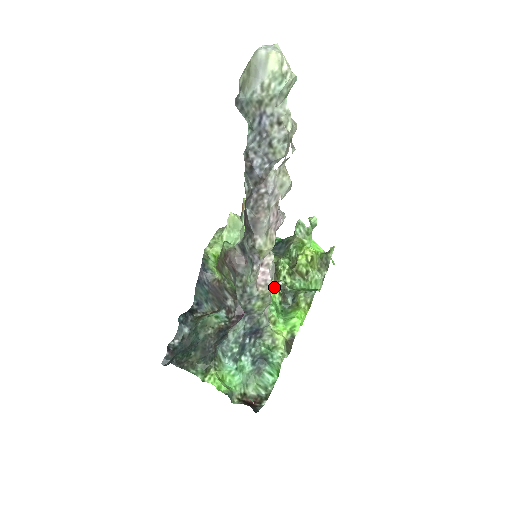
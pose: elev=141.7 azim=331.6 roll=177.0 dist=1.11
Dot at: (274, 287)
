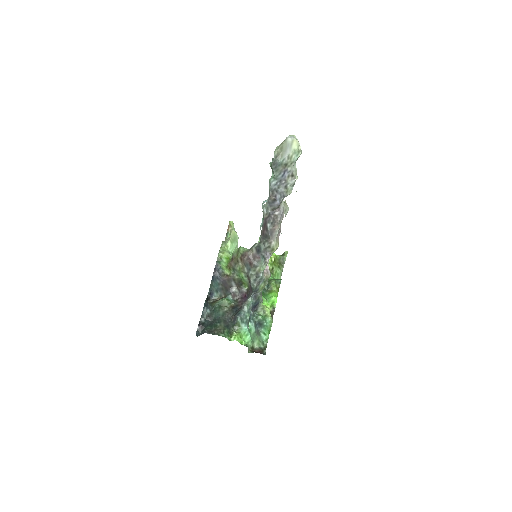
Dot at: occluded
